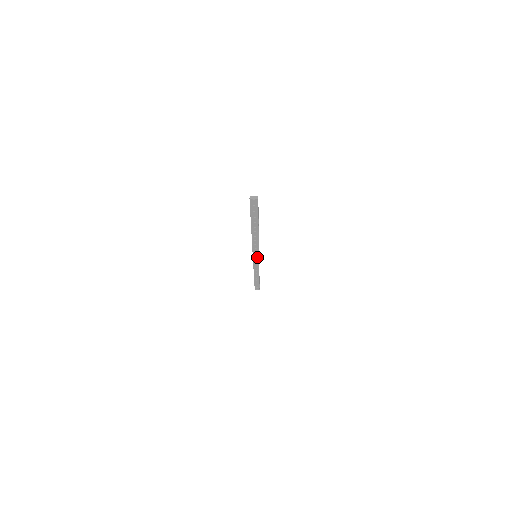
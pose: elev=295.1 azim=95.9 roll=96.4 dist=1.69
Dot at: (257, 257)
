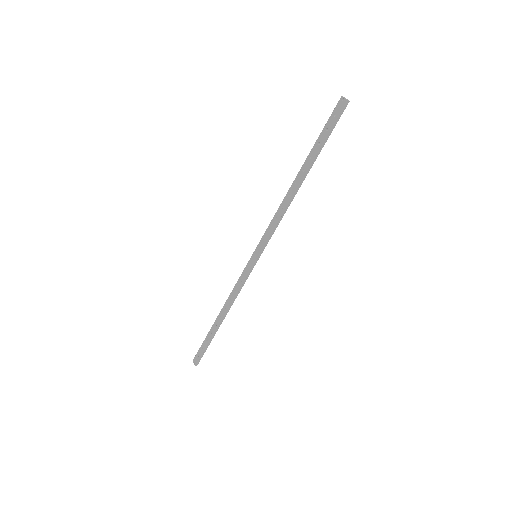
Dot at: (256, 258)
